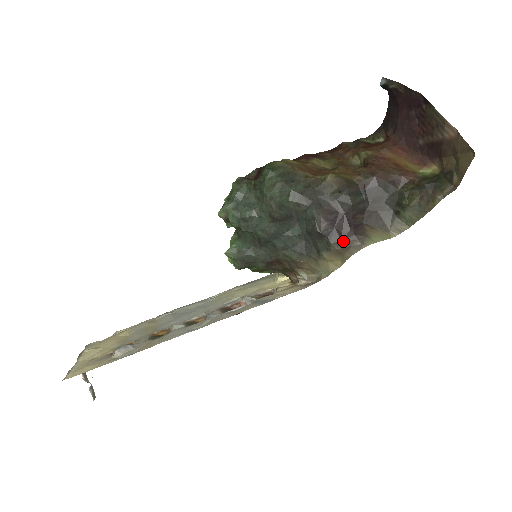
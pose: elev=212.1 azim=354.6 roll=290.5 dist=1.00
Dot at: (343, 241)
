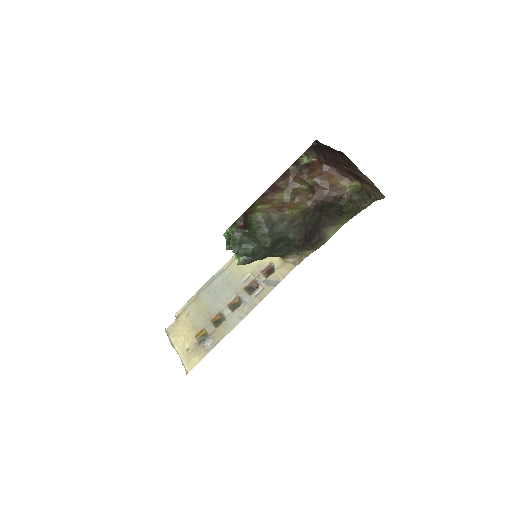
Dot at: (313, 244)
